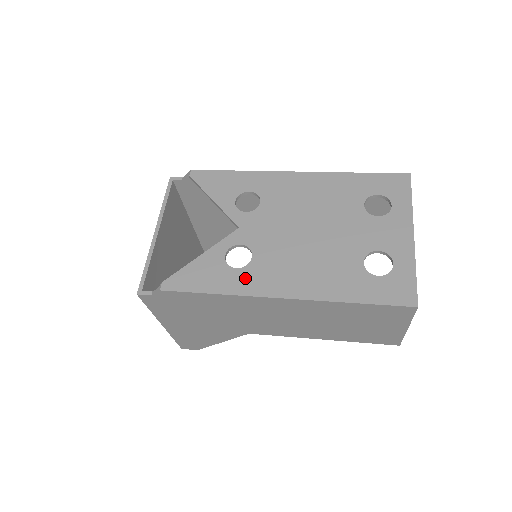
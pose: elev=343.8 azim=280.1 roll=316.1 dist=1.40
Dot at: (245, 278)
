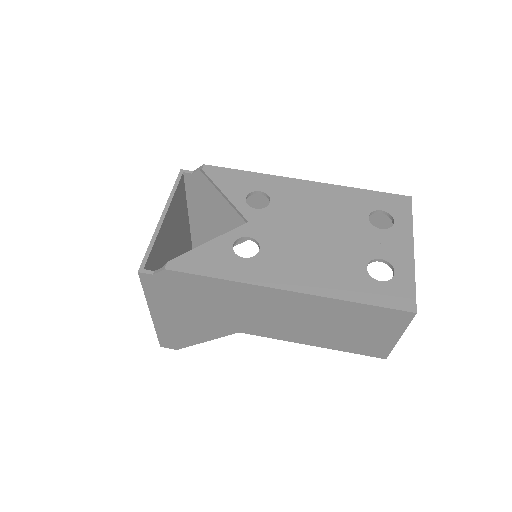
Dot at: (252, 268)
